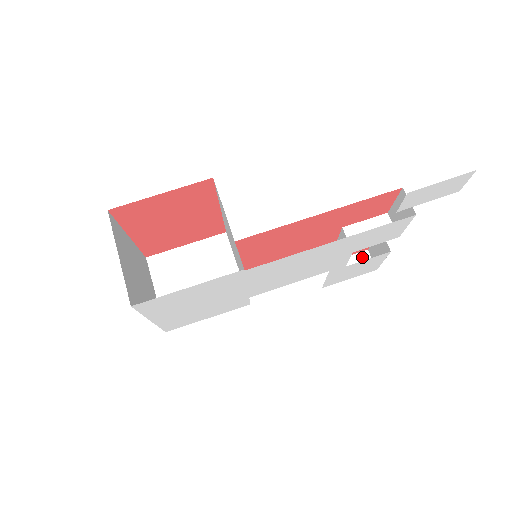
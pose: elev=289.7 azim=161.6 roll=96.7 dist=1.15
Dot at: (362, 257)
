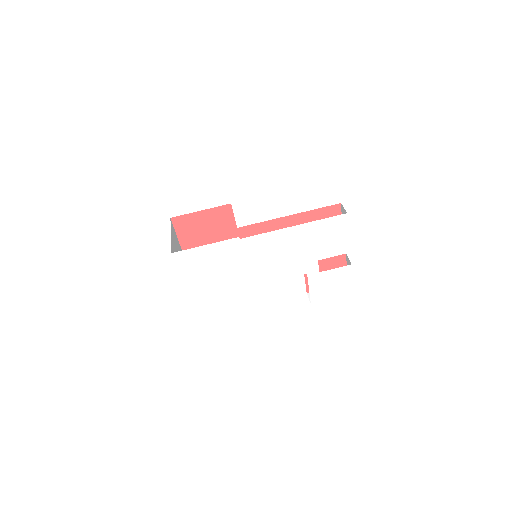
Dot at: occluded
